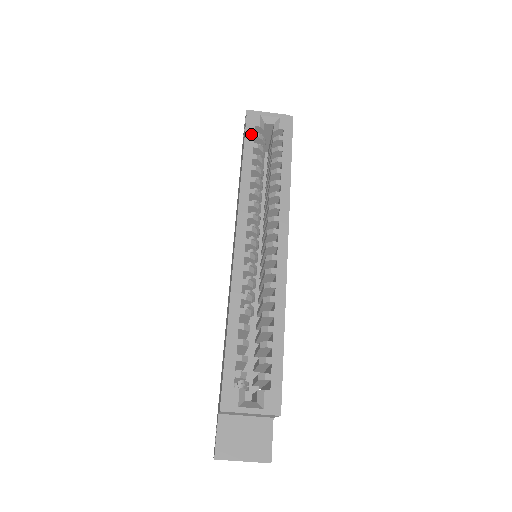
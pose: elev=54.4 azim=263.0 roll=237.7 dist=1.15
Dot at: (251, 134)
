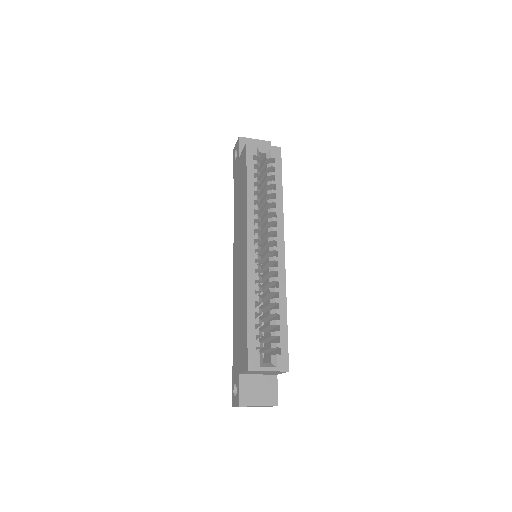
Dot at: (251, 162)
